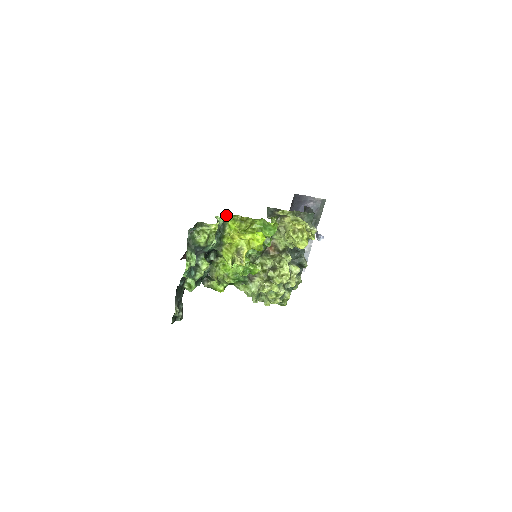
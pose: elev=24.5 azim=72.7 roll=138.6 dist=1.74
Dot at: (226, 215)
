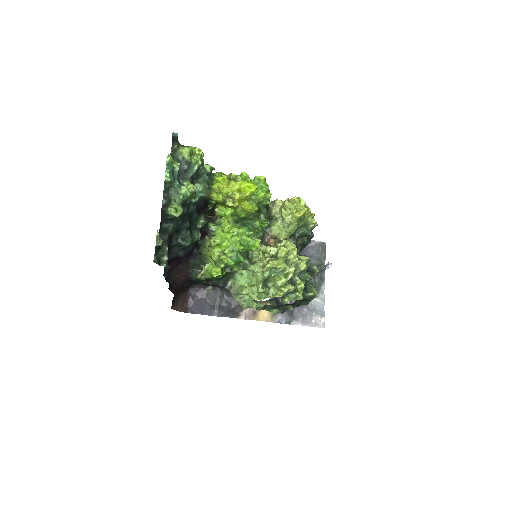
Dot at: (213, 174)
